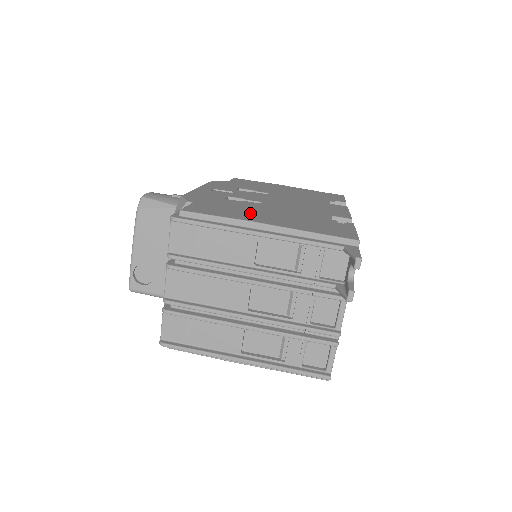
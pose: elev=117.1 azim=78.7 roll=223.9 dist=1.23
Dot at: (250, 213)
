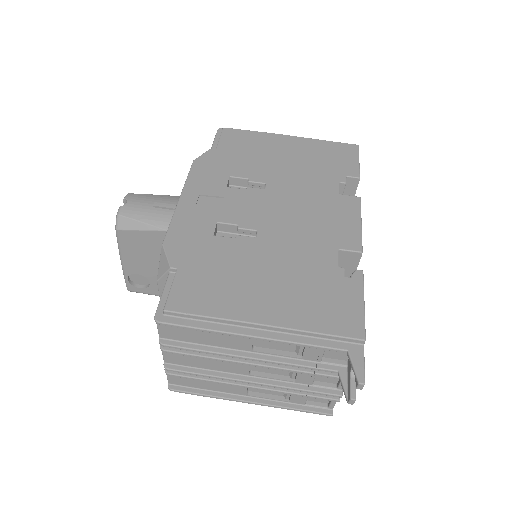
Dot at: (243, 288)
